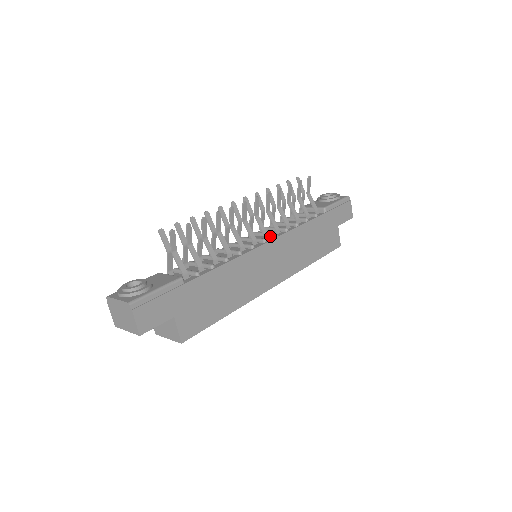
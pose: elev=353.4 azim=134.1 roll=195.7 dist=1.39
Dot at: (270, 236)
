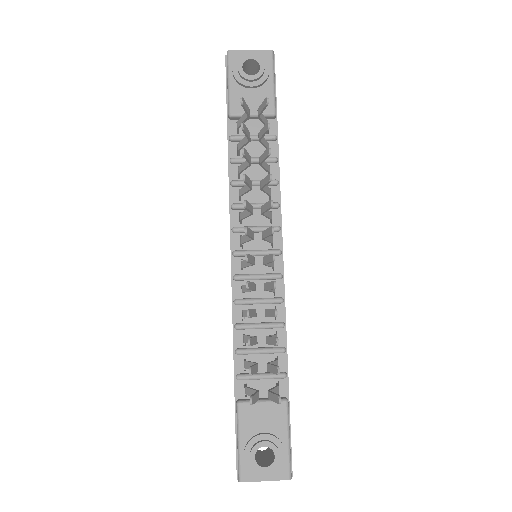
Dot at: occluded
